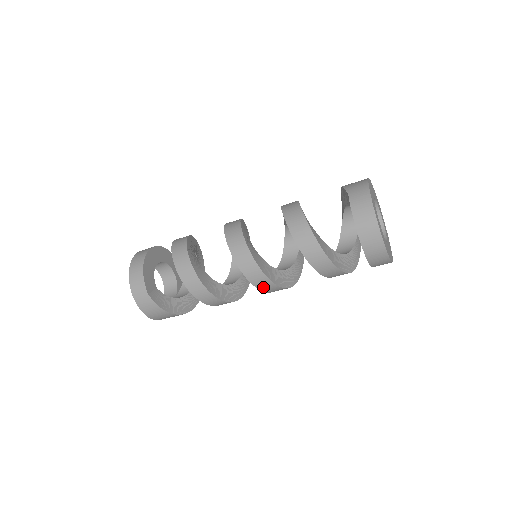
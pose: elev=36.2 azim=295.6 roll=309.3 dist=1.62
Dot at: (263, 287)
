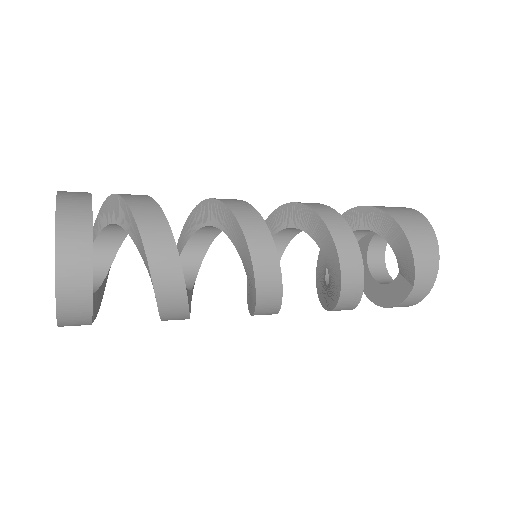
Dot at: occluded
